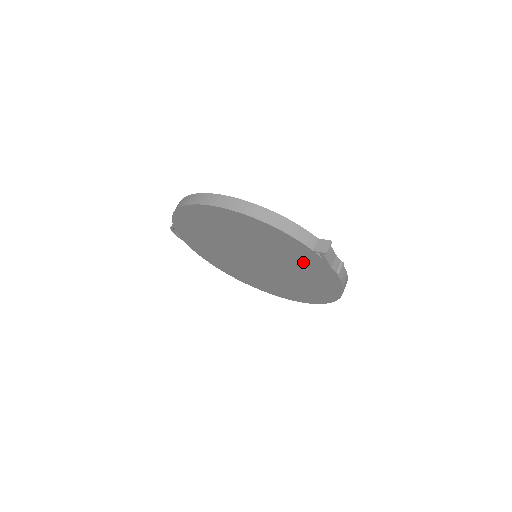
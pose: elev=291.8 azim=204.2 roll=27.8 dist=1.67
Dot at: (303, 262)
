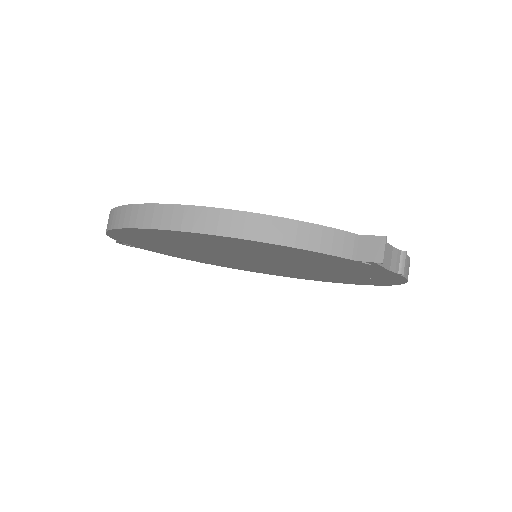
Dot at: (337, 266)
